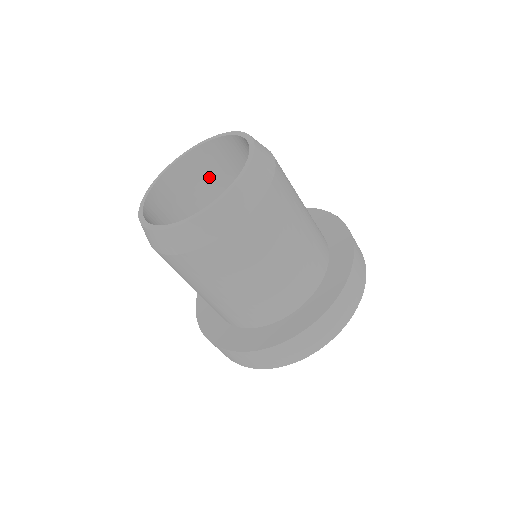
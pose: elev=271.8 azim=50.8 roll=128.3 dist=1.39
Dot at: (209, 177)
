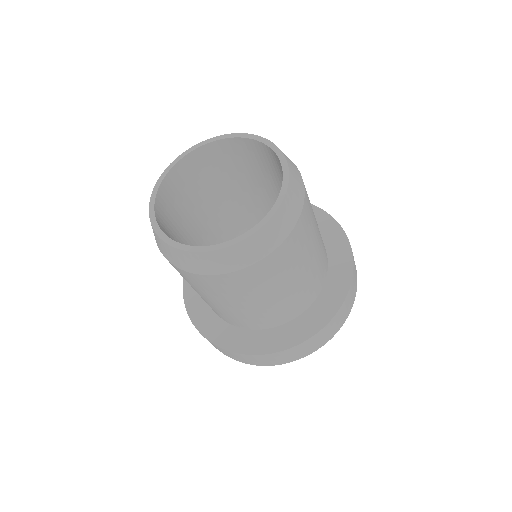
Dot at: (209, 175)
